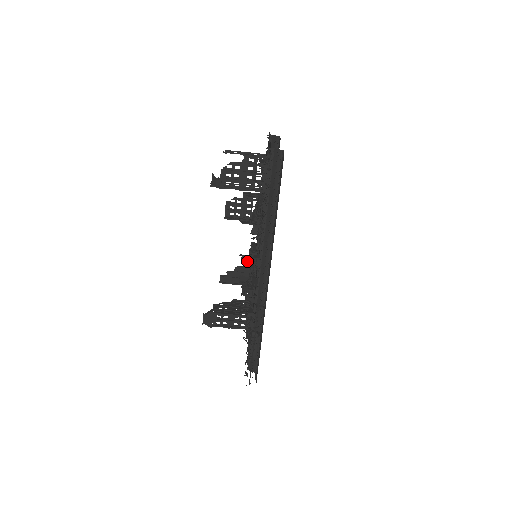
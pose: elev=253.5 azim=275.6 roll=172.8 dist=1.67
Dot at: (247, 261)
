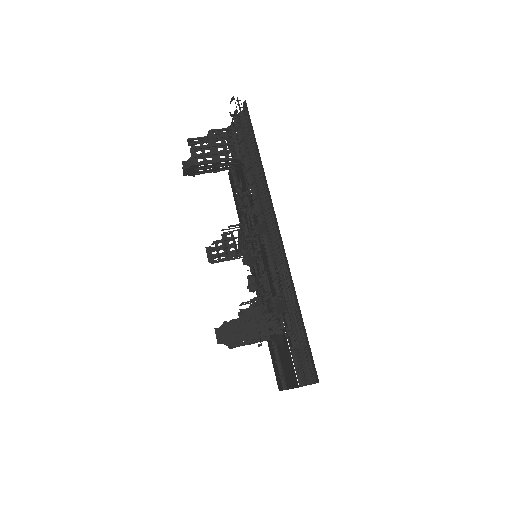
Dot at: occluded
